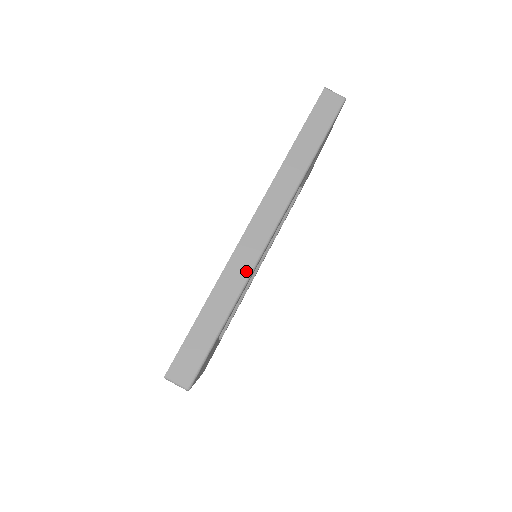
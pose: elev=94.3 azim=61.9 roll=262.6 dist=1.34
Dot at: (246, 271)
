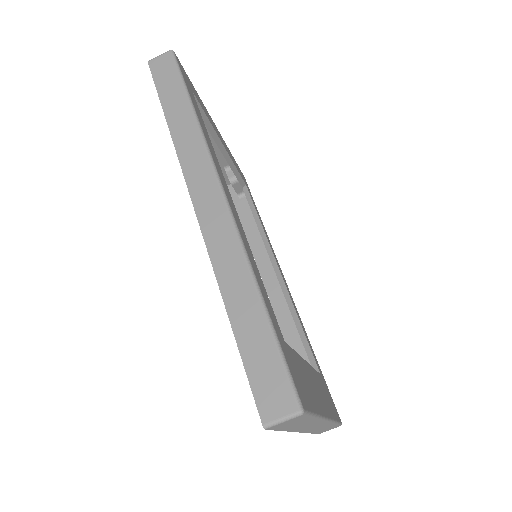
Dot at: (233, 243)
